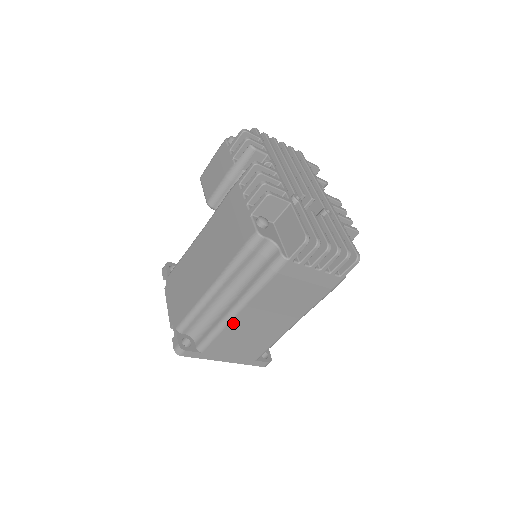
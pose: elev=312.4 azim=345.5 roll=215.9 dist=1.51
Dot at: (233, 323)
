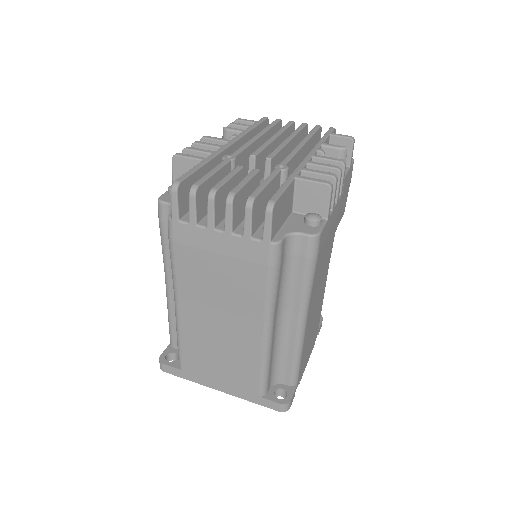
Dot at: (184, 324)
